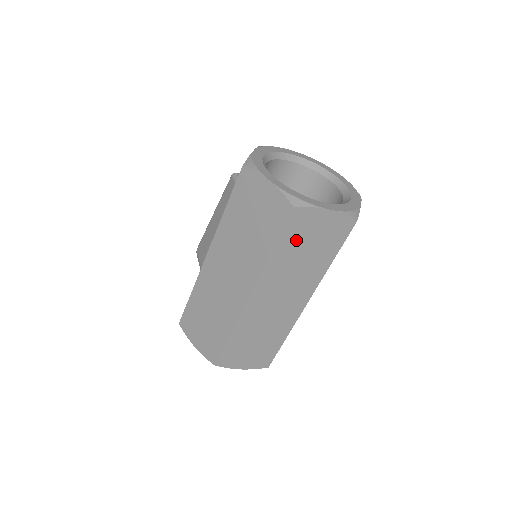
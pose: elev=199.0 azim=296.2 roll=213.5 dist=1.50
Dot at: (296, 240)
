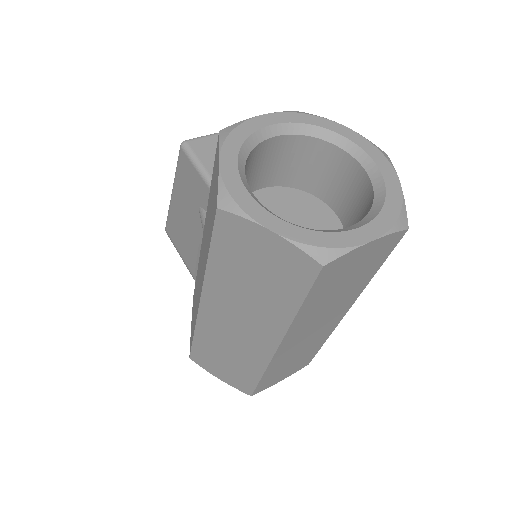
Dot at: (329, 286)
